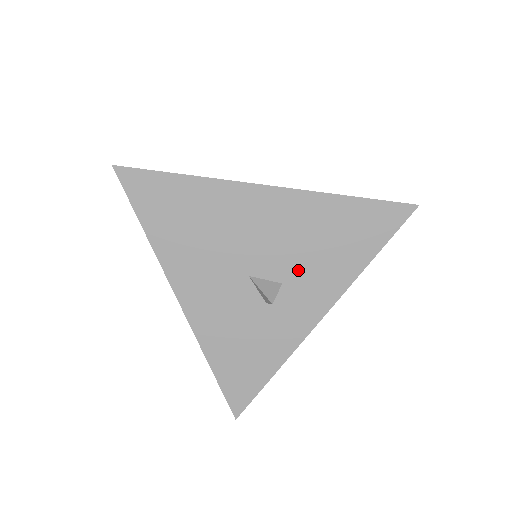
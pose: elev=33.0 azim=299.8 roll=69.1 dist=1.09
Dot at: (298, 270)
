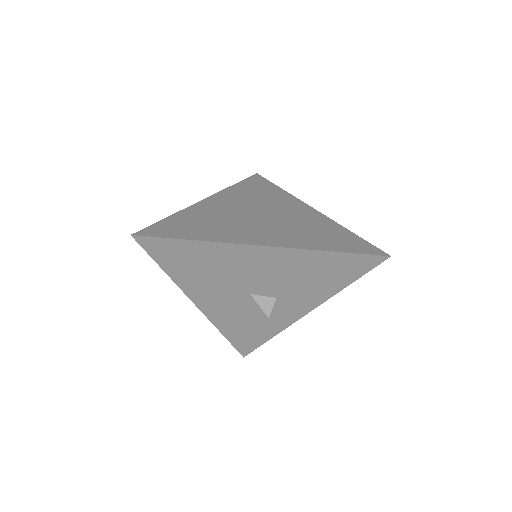
Dot at: (289, 291)
